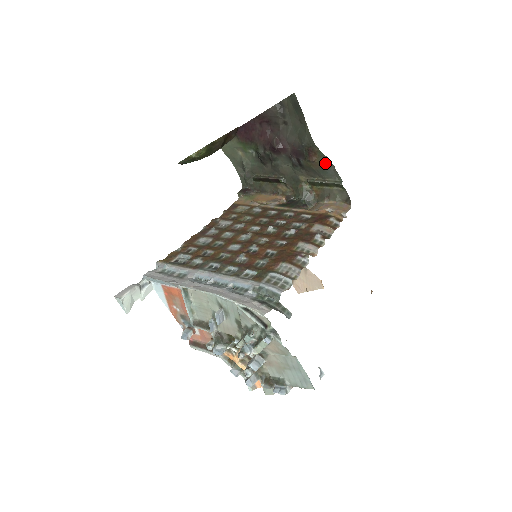
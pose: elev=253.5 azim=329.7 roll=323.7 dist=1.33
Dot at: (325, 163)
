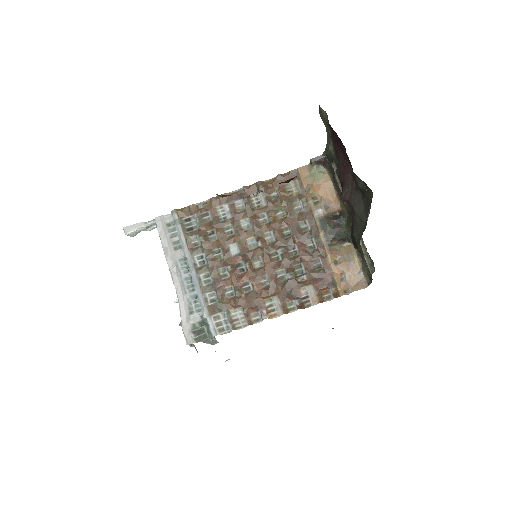
Dot at: occluded
